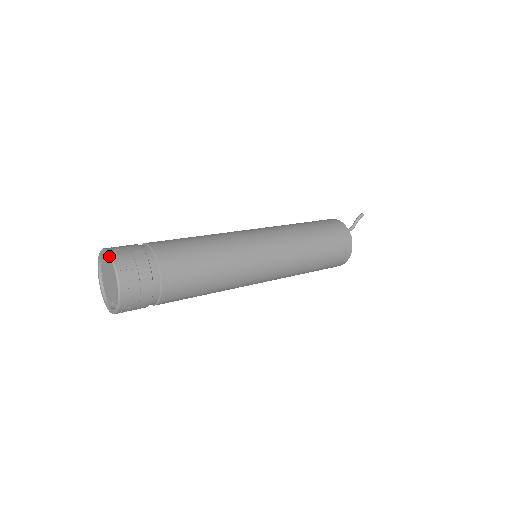
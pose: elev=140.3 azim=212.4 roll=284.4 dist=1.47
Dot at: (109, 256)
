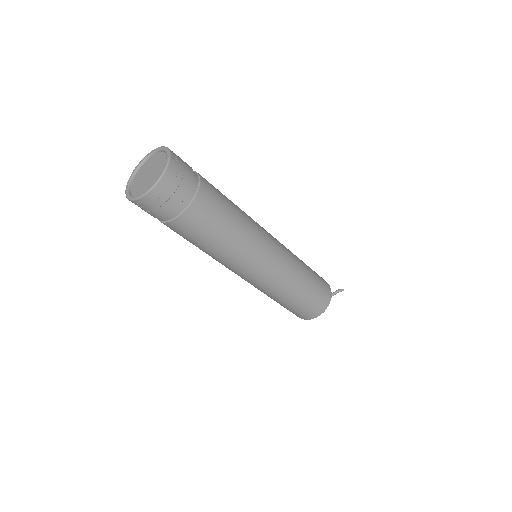
Dot at: (168, 149)
